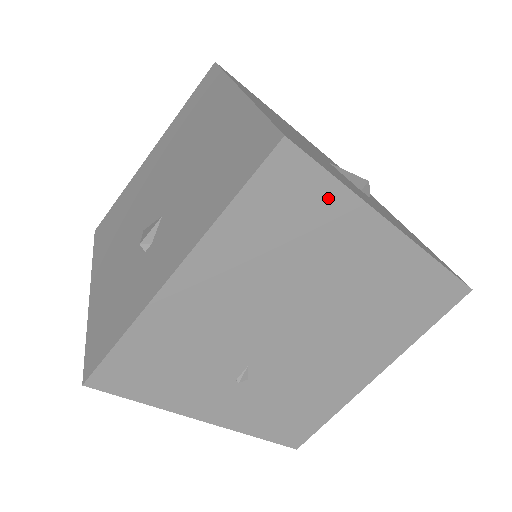
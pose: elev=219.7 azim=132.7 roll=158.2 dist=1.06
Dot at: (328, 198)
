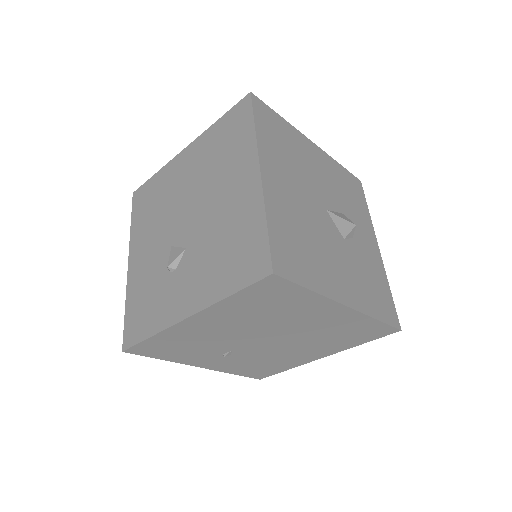
Dot at: (300, 295)
